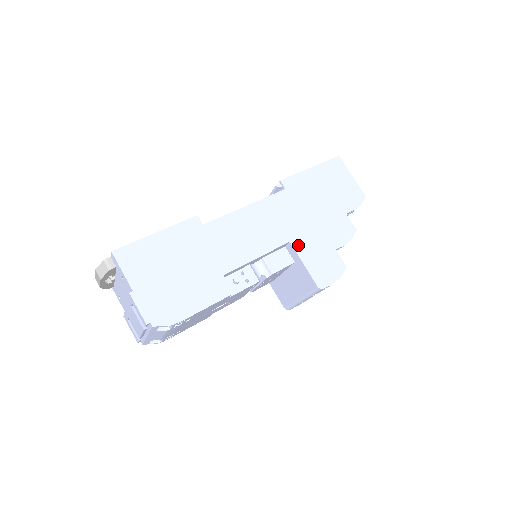
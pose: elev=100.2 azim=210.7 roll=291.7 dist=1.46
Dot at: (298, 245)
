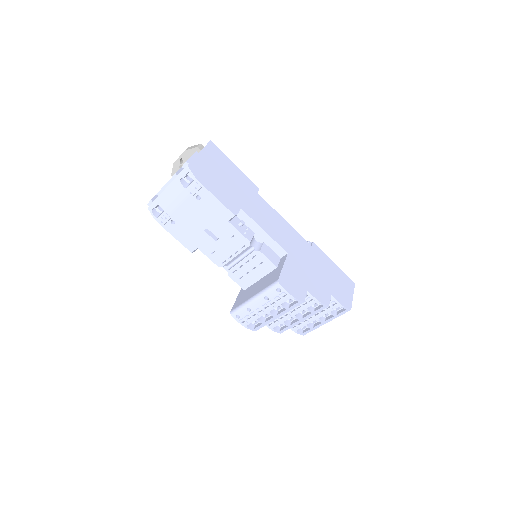
Dot at: (290, 260)
